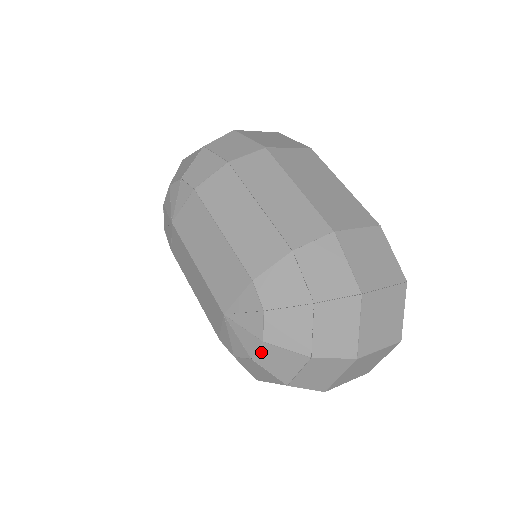
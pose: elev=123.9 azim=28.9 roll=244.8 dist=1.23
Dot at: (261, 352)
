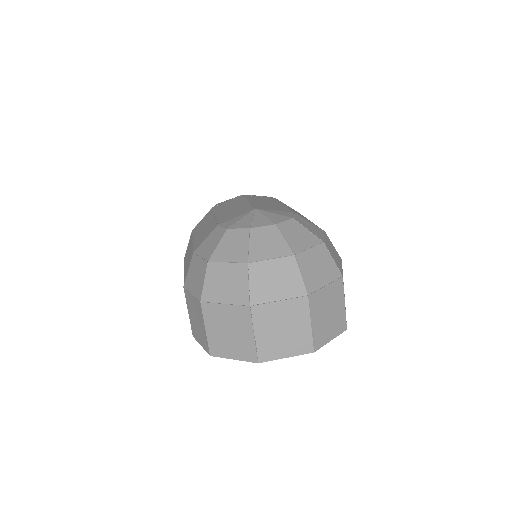
Dot at: (264, 229)
